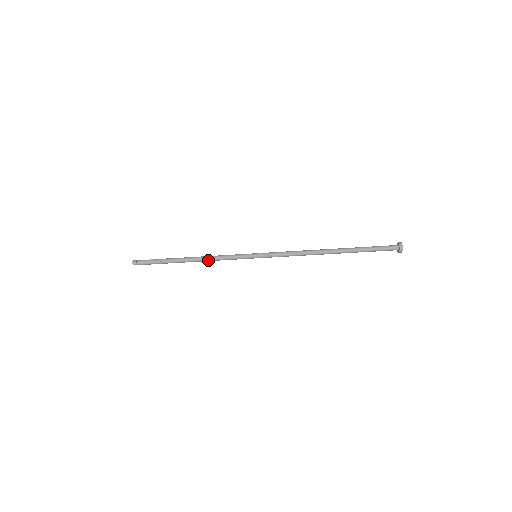
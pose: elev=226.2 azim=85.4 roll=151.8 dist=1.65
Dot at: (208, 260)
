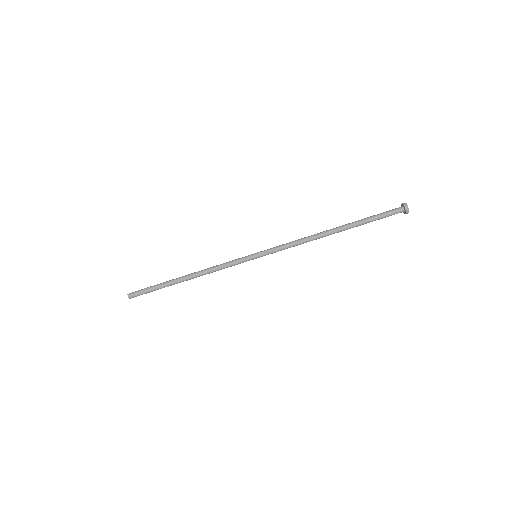
Dot at: (207, 273)
